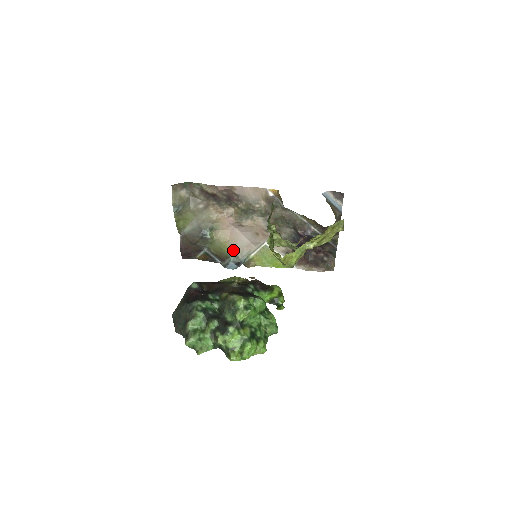
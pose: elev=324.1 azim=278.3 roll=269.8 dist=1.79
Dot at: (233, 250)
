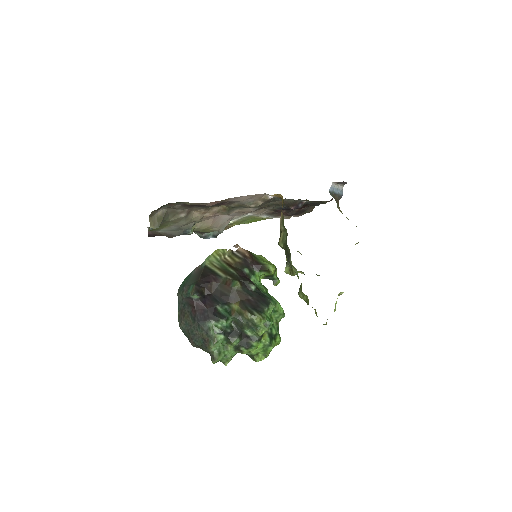
Dot at: (214, 230)
